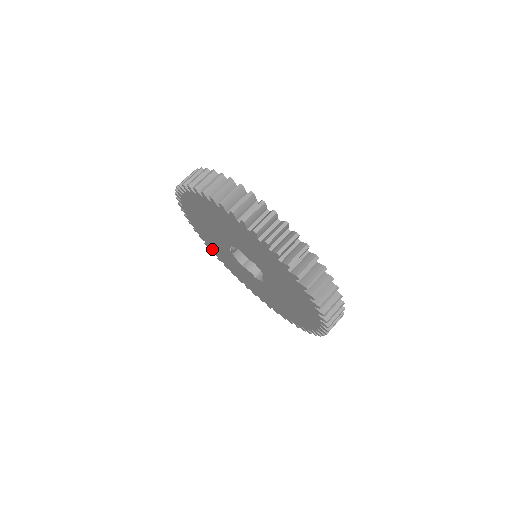
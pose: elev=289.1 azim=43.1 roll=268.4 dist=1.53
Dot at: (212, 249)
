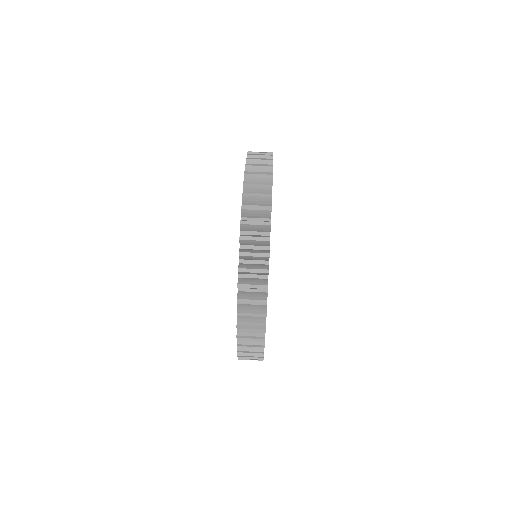
Dot at: occluded
